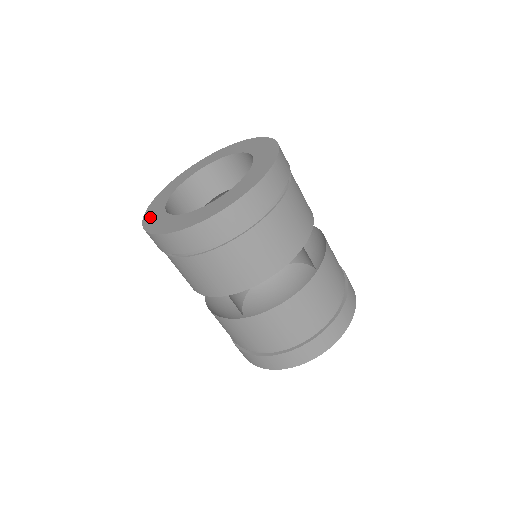
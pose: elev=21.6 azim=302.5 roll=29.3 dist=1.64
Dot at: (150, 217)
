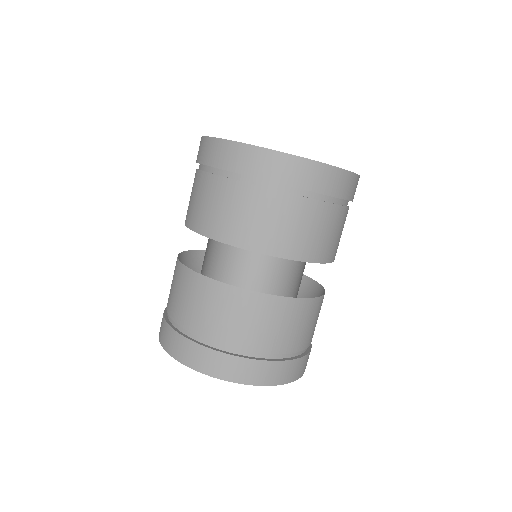
Dot at: occluded
